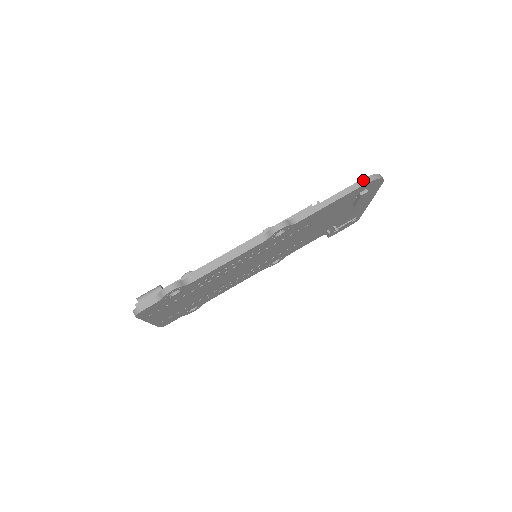
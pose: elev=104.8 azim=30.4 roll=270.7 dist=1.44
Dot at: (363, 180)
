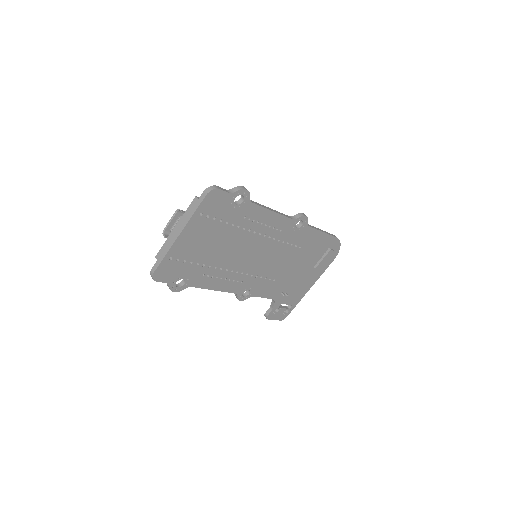
Dot at: occluded
